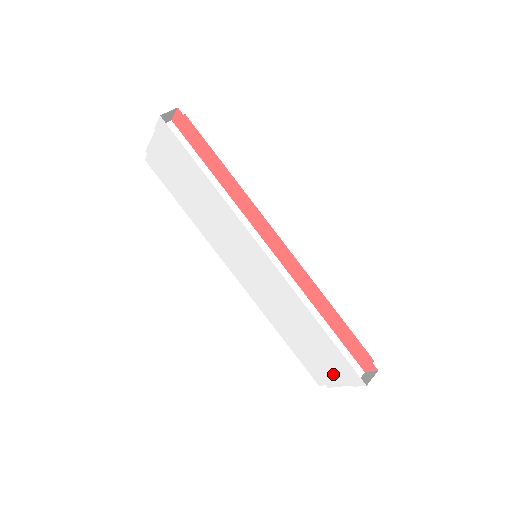
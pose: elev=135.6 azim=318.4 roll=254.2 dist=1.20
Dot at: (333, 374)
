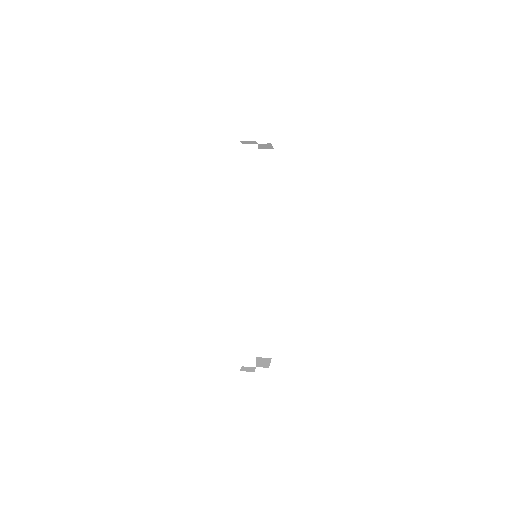
Dot at: occluded
